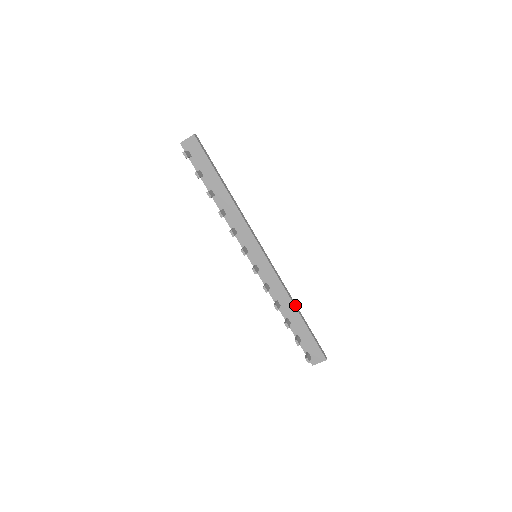
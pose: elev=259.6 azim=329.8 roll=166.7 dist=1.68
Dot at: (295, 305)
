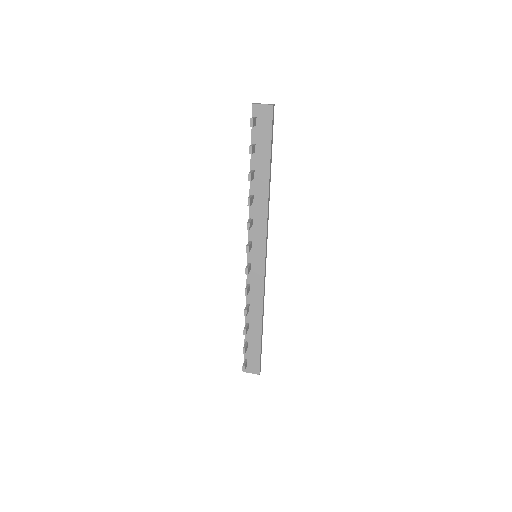
Dot at: occluded
